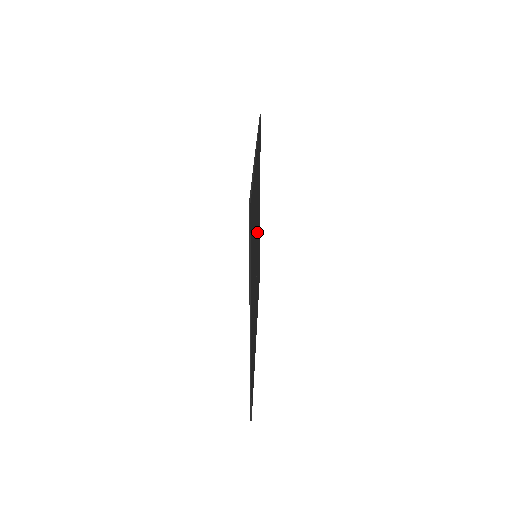
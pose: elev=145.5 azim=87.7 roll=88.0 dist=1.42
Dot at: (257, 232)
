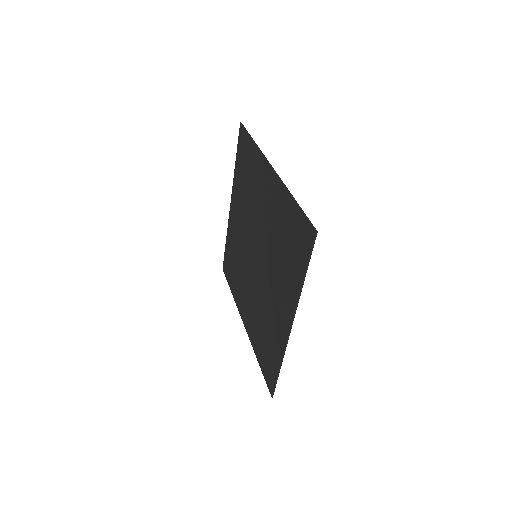
Dot at: (251, 233)
